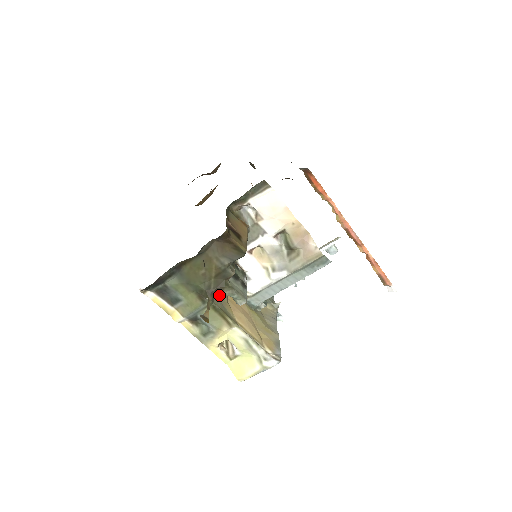
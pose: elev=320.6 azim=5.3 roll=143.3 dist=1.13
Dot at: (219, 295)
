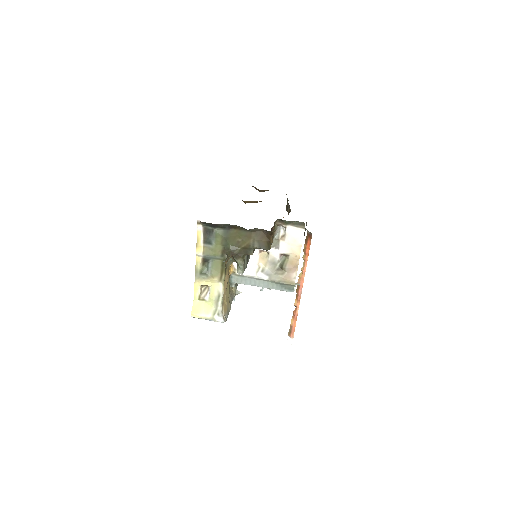
Dot at: (230, 259)
